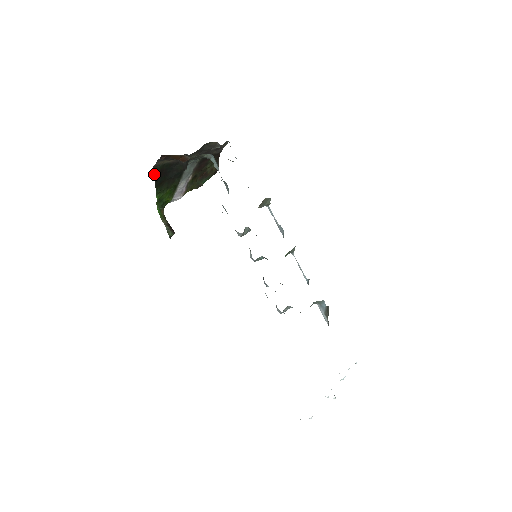
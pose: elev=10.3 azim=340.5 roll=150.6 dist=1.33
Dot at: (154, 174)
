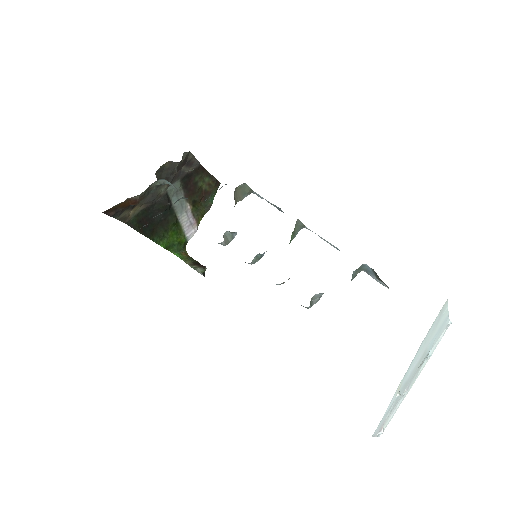
Dot at: occluded
